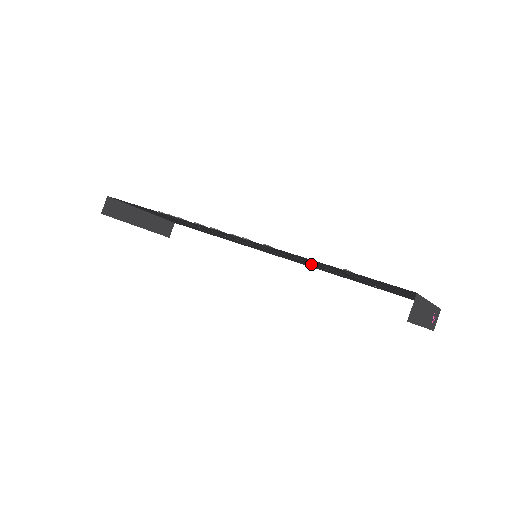
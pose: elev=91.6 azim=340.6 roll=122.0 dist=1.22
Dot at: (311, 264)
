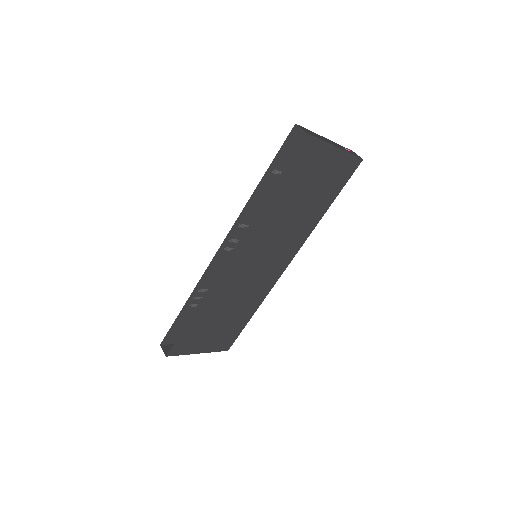
Dot at: occluded
